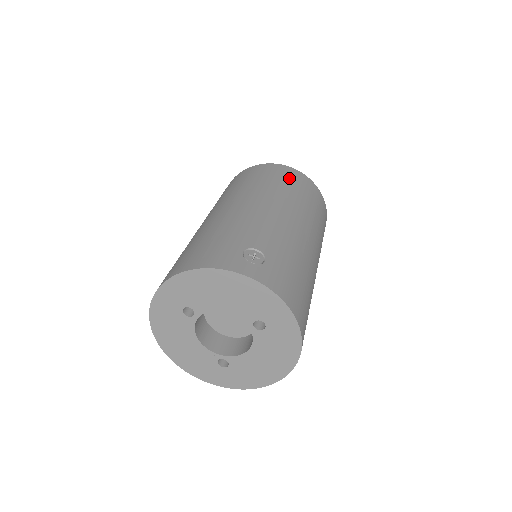
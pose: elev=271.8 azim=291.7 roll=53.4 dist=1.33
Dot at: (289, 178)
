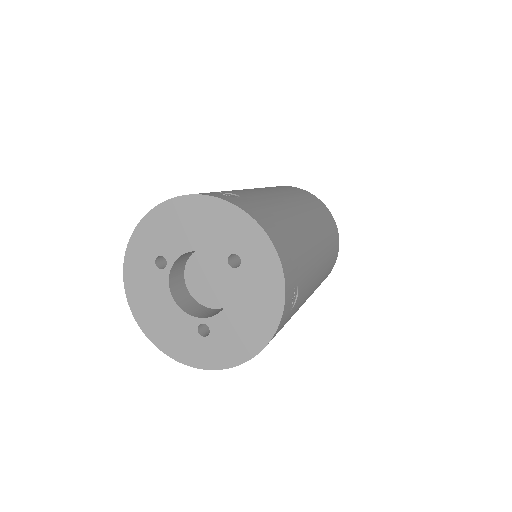
Dot at: (289, 188)
